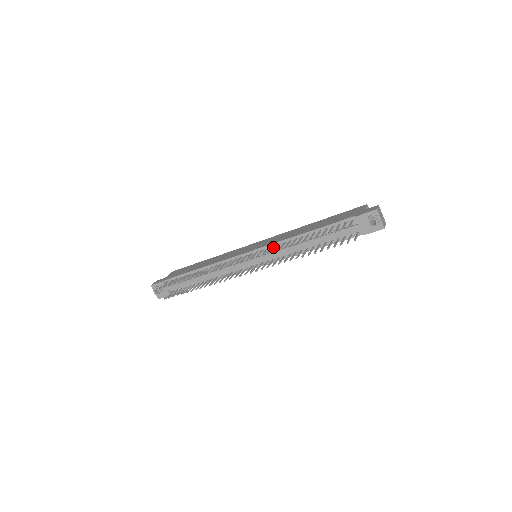
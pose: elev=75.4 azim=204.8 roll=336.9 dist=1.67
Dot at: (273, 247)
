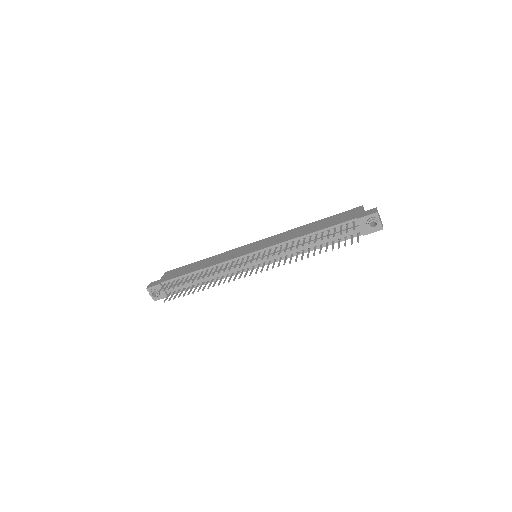
Dot at: (276, 248)
